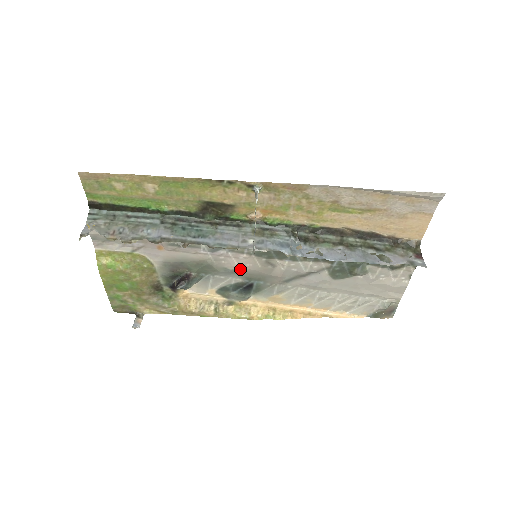
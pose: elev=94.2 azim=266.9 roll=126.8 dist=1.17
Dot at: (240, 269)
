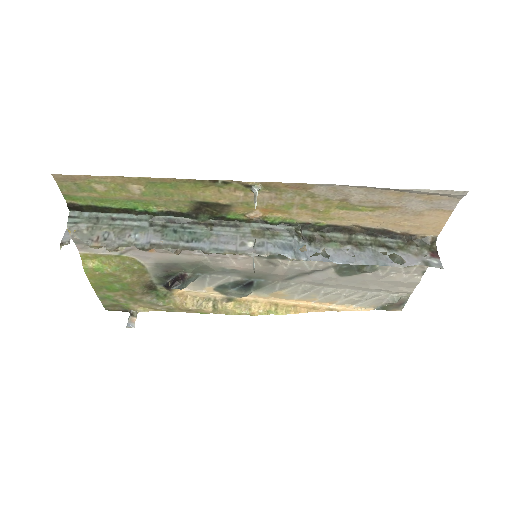
Dot at: (239, 268)
